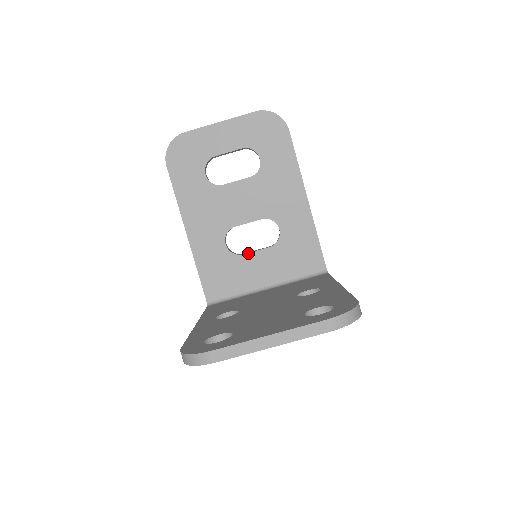
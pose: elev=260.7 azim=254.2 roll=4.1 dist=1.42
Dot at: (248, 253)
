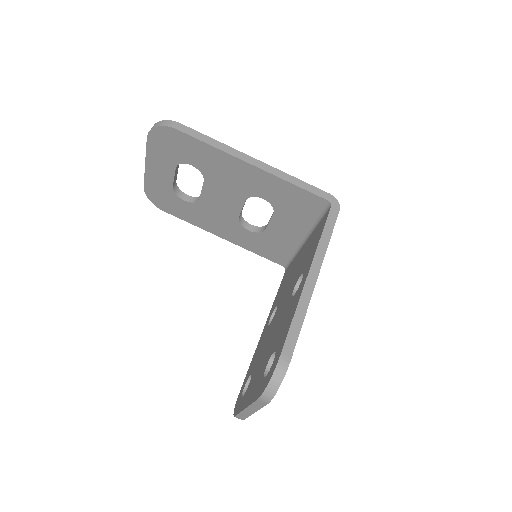
Dot at: (267, 227)
